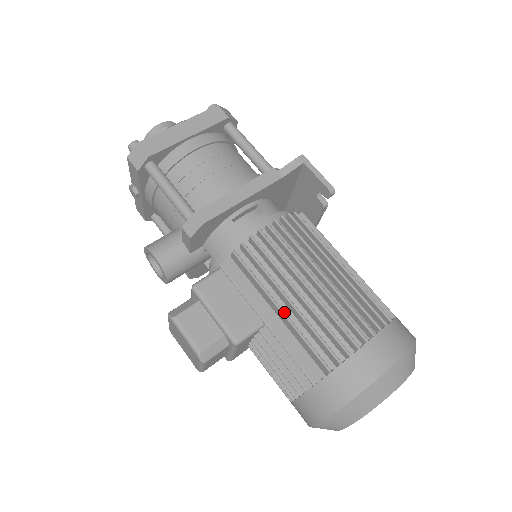
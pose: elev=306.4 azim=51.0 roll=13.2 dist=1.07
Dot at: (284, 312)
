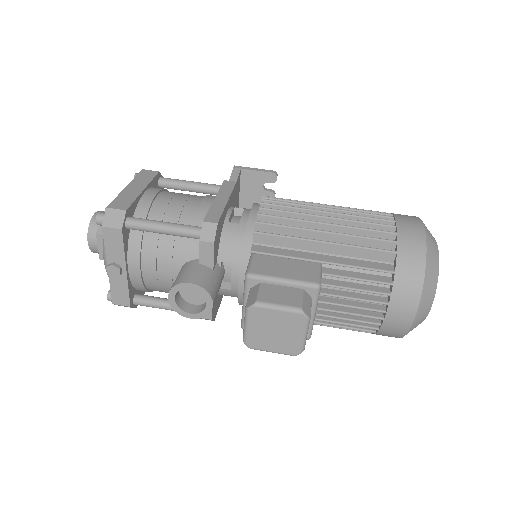
Dot at: (329, 242)
